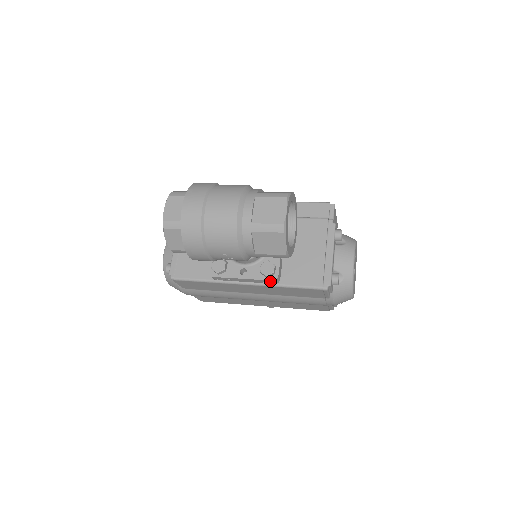
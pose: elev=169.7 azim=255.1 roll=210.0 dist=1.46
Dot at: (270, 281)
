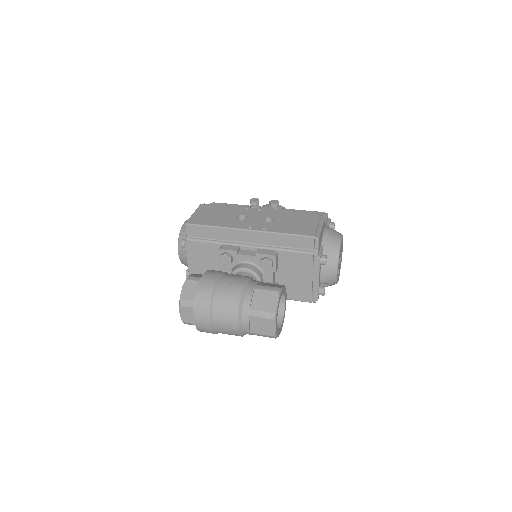
Dot at: occluded
